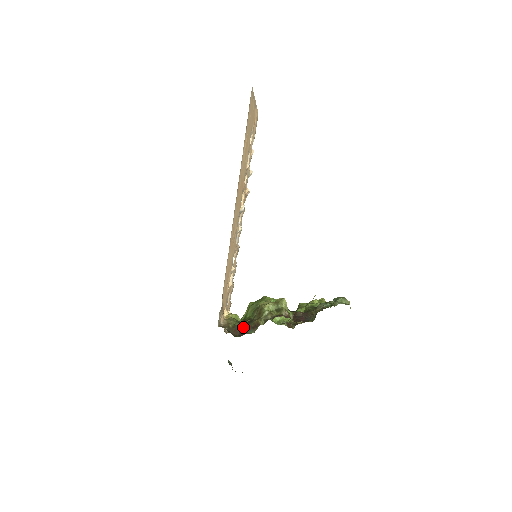
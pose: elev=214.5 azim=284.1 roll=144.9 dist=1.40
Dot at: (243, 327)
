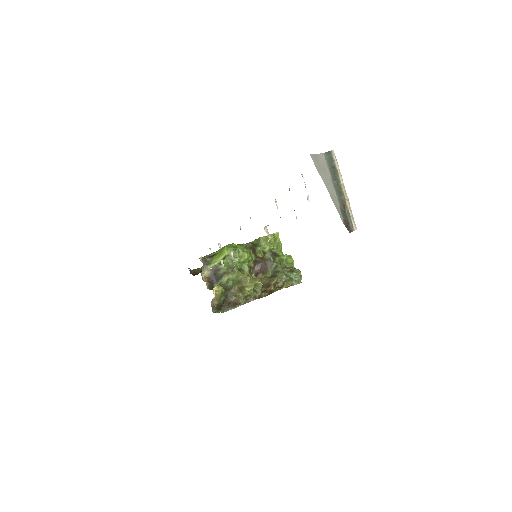
Dot at: (227, 302)
